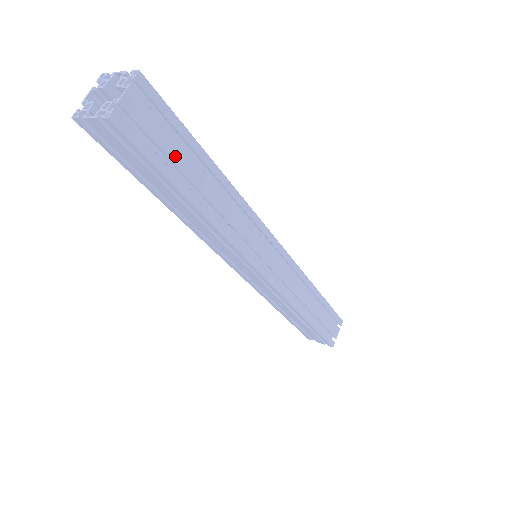
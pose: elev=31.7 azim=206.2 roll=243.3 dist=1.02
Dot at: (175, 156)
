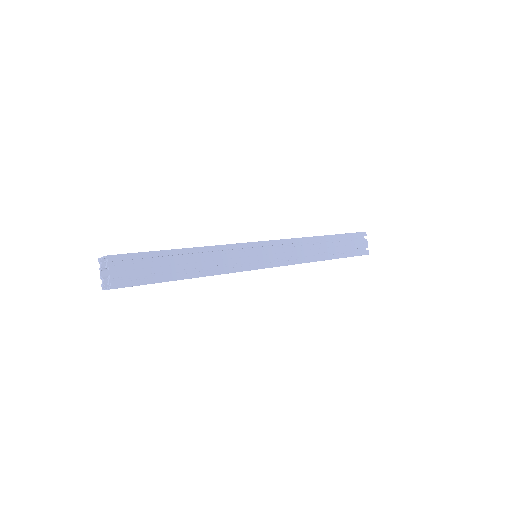
Dot at: occluded
